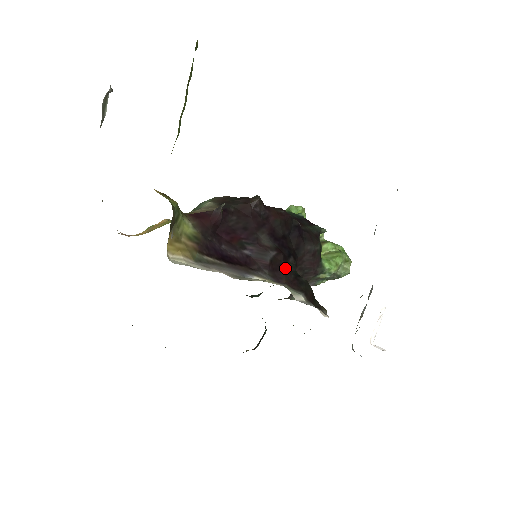
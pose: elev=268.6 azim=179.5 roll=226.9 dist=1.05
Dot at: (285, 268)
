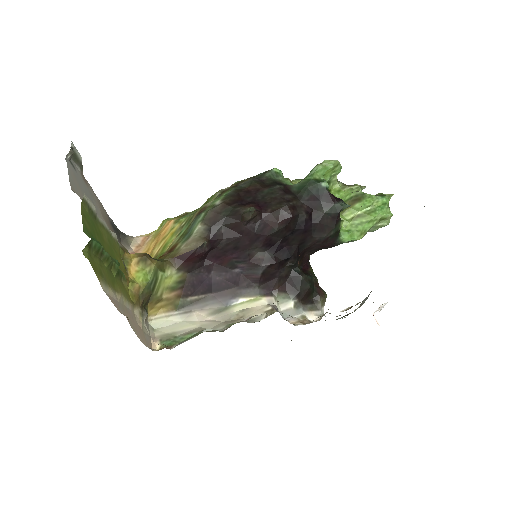
Dot at: (279, 274)
